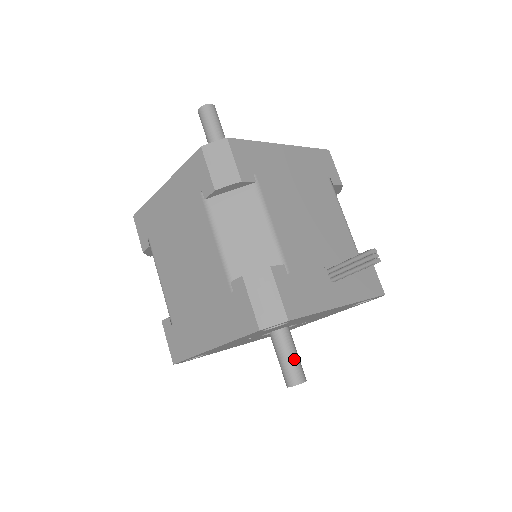
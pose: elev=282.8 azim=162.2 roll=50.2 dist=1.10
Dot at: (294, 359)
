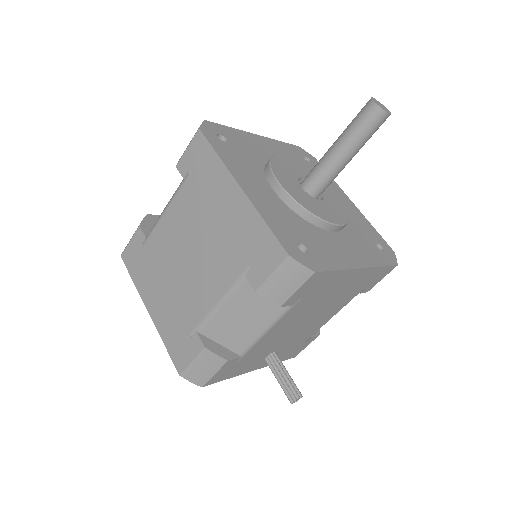
Dot at: occluded
